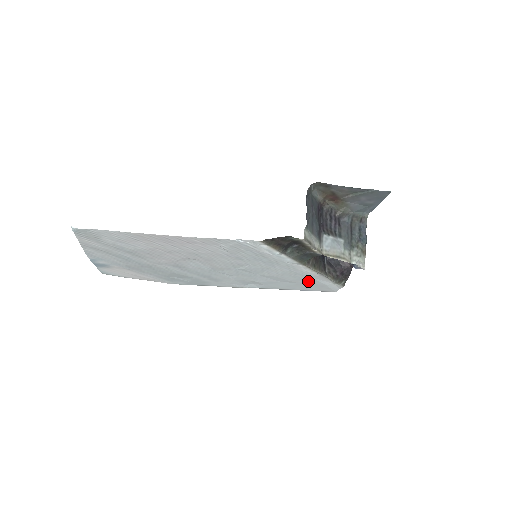
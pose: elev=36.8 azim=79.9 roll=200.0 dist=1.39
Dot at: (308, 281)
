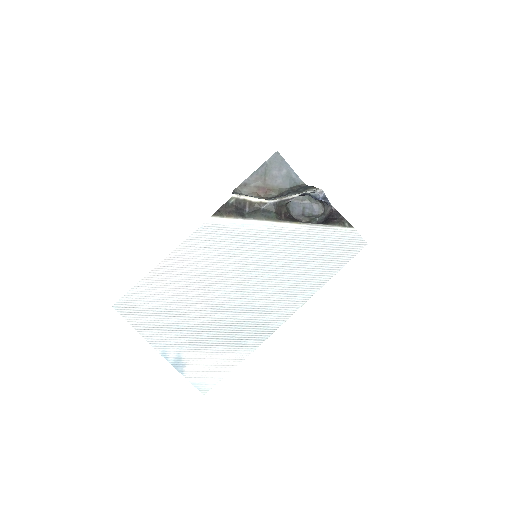
Dot at: (319, 245)
